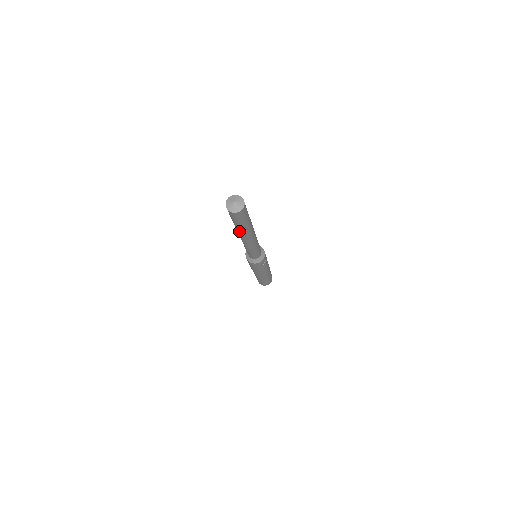
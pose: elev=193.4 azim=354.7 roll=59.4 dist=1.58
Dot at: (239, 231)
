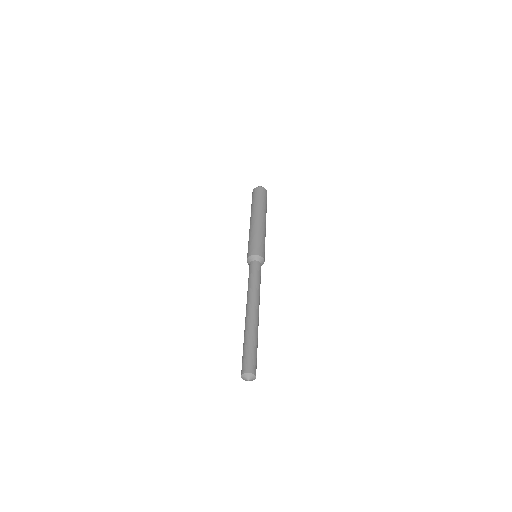
Dot at: occluded
